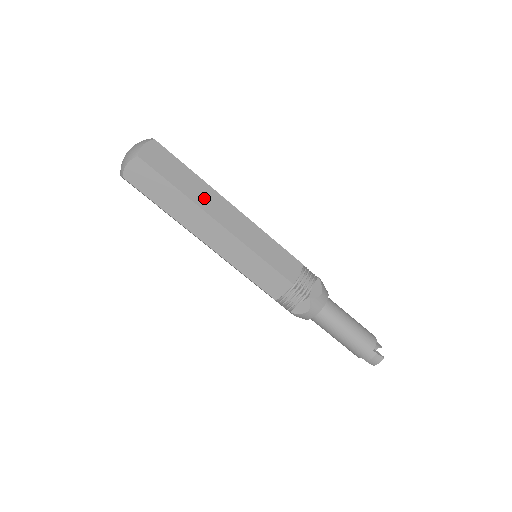
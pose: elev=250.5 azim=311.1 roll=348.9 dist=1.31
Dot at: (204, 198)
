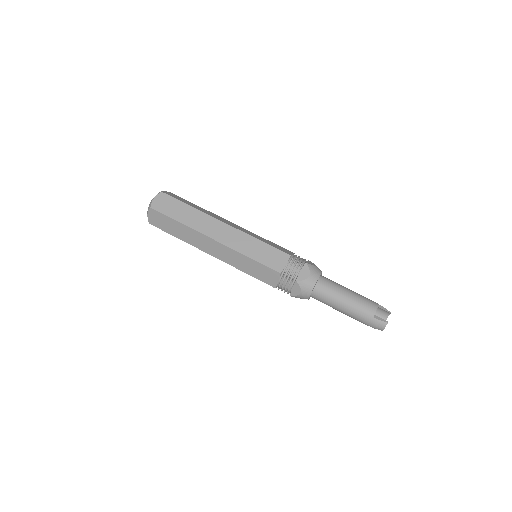
Dot at: (200, 223)
